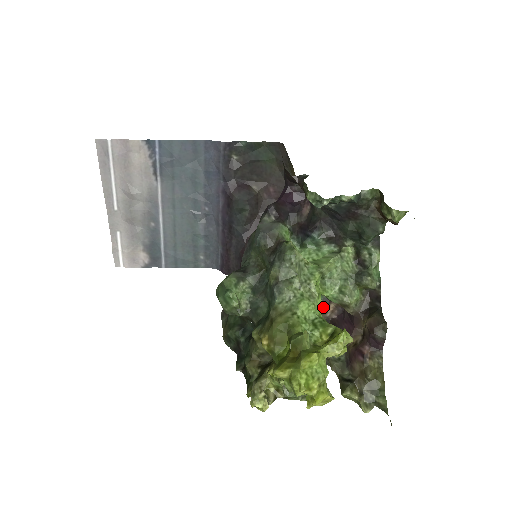
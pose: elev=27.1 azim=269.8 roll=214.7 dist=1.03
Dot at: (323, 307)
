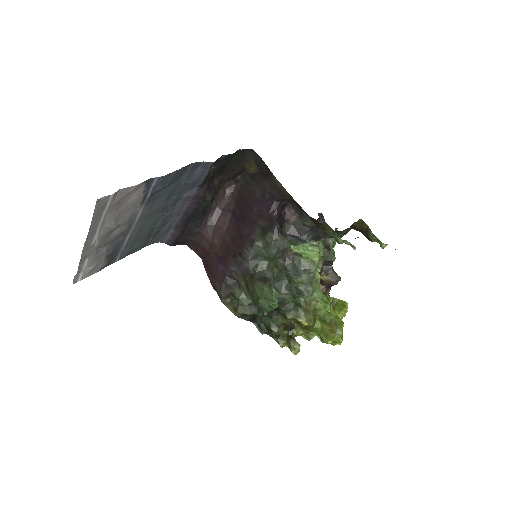
Dot at: occluded
